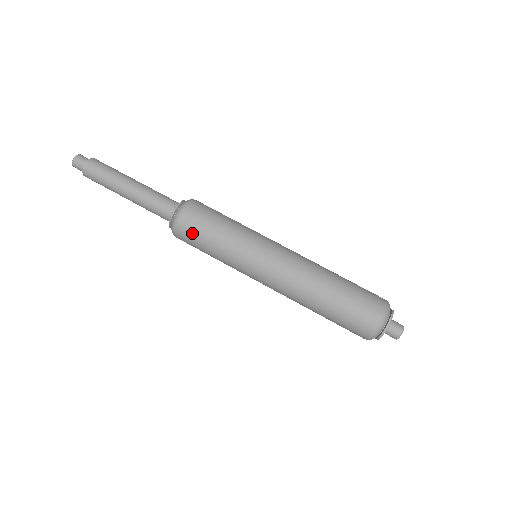
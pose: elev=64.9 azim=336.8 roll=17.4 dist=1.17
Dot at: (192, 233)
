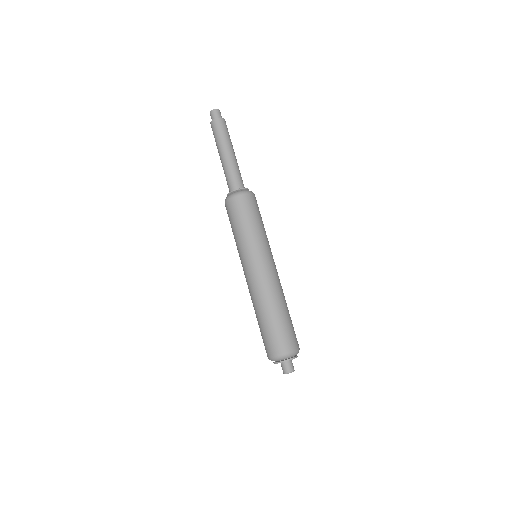
Dot at: (228, 215)
